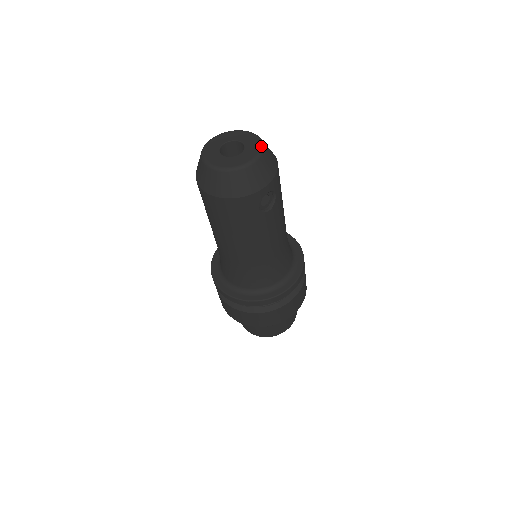
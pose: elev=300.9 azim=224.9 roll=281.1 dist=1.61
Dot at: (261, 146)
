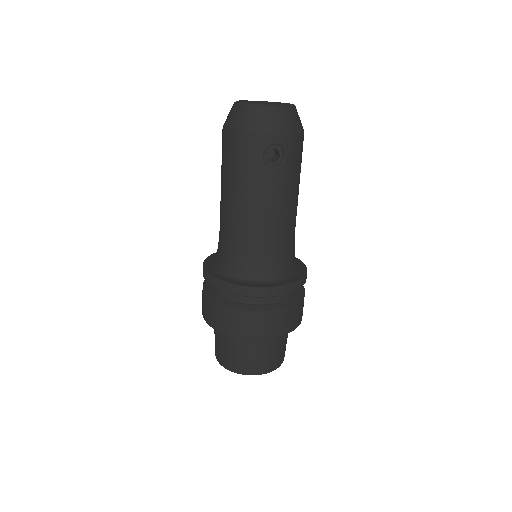
Dot at: (290, 104)
